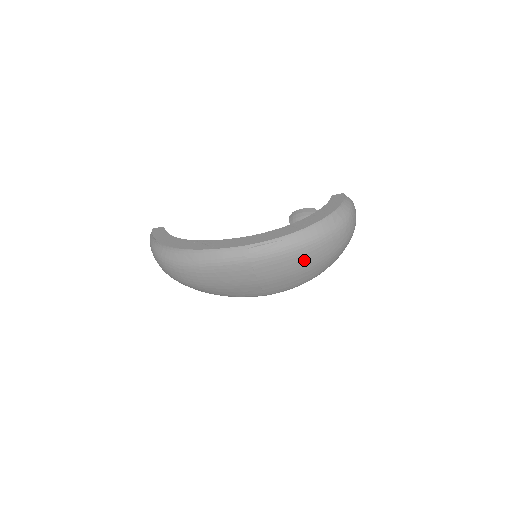
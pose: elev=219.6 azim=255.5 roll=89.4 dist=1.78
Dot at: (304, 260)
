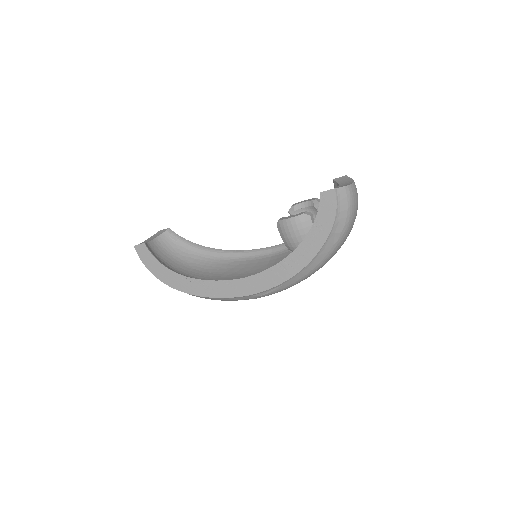
Dot at: occluded
